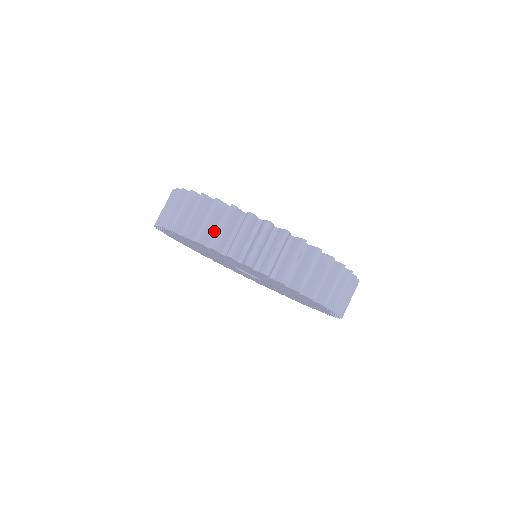
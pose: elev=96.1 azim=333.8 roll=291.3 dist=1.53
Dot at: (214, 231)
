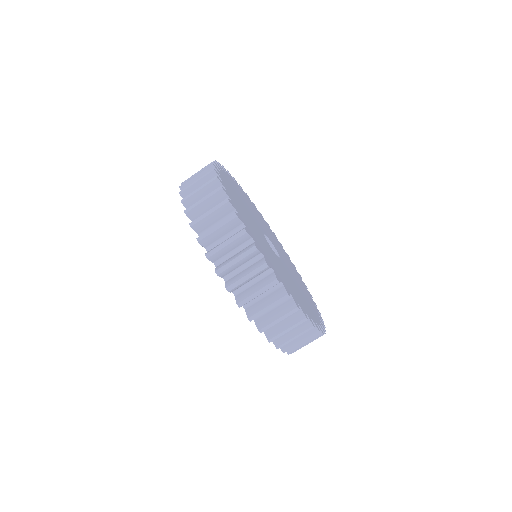
Dot at: occluded
